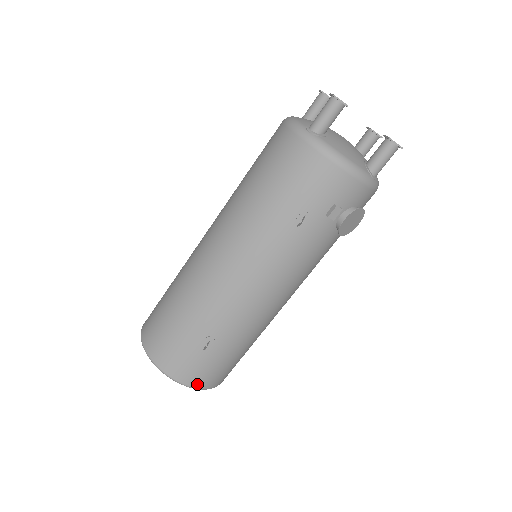
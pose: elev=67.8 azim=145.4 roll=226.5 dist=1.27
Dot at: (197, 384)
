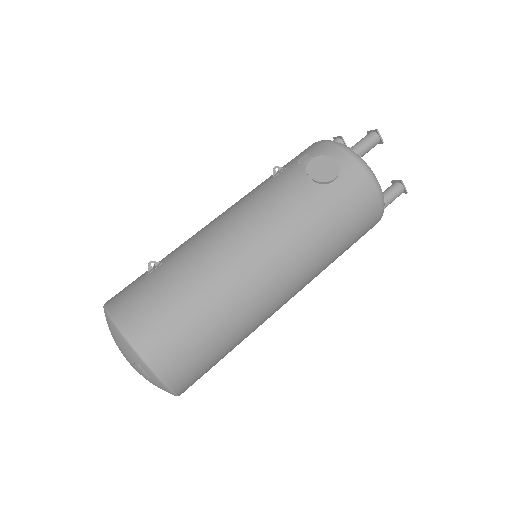
Dot at: (115, 310)
